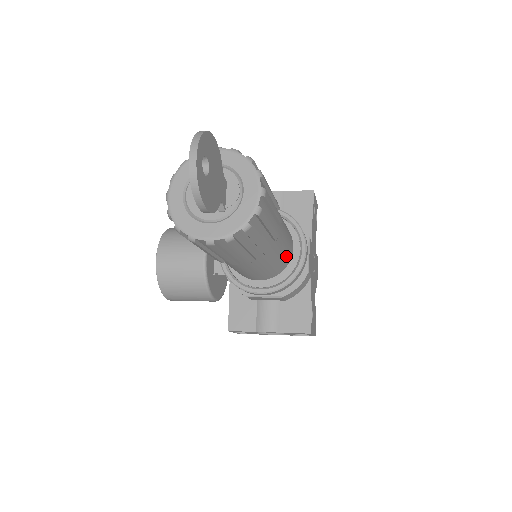
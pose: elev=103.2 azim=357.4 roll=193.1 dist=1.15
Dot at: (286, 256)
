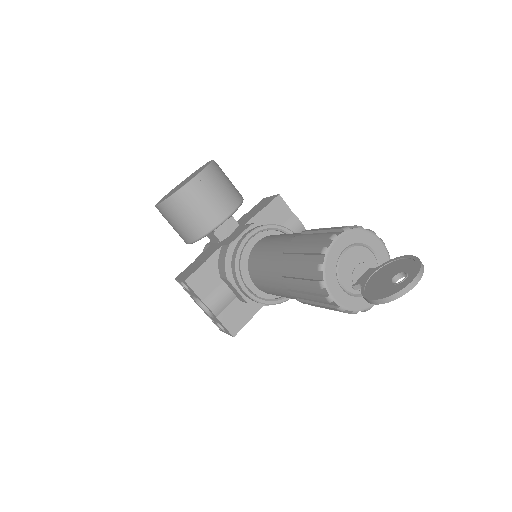
Dot at: occluded
